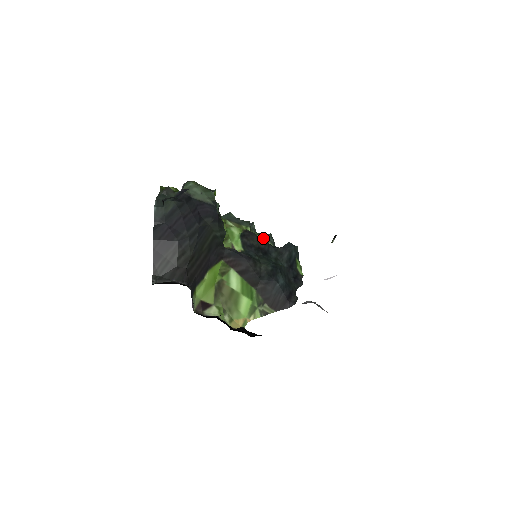
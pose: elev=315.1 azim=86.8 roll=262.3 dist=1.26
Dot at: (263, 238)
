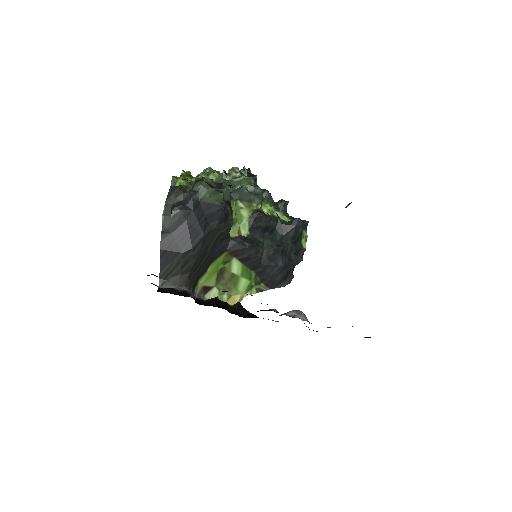
Dot at: (273, 212)
